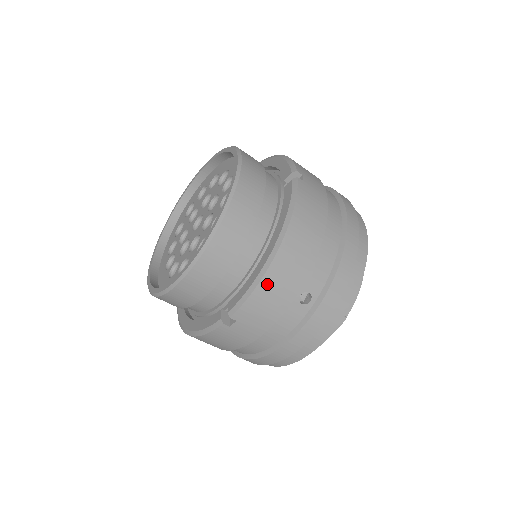
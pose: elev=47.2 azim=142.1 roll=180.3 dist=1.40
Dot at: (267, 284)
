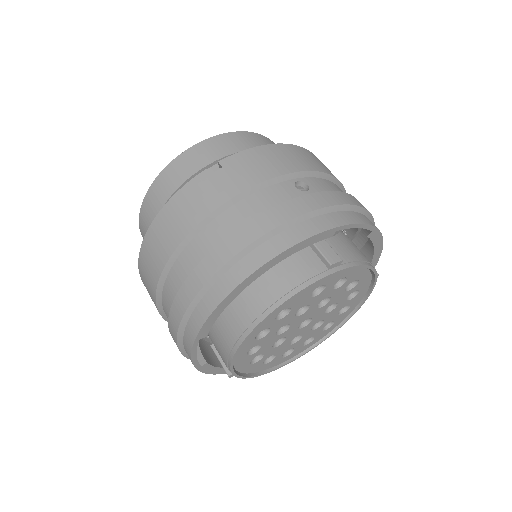
Dot at: (270, 150)
